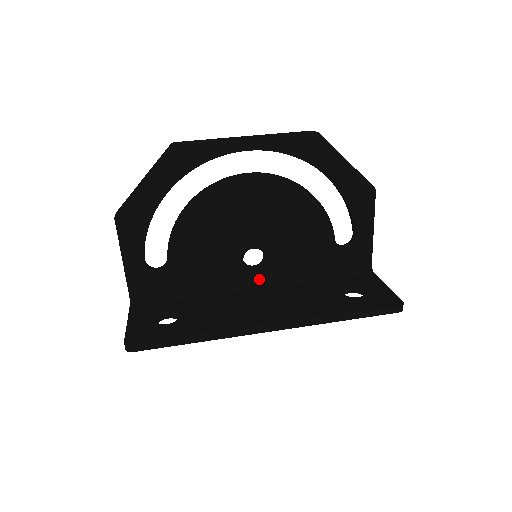
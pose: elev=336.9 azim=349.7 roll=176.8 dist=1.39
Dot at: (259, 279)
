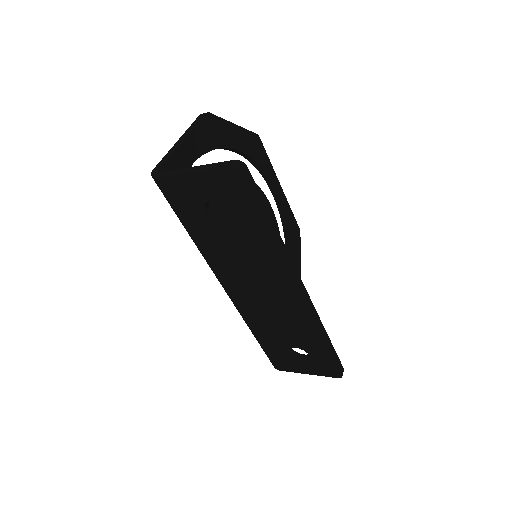
Dot at: occluded
